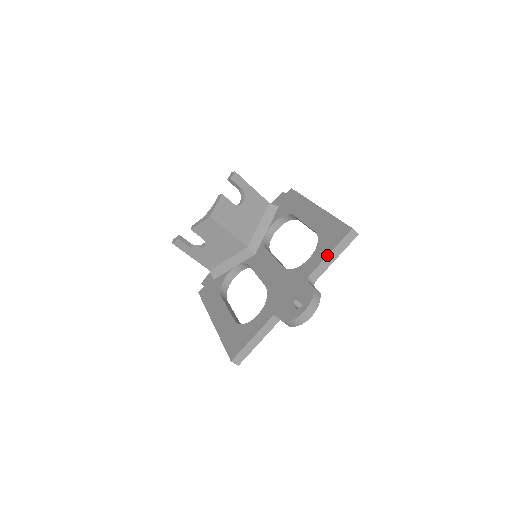
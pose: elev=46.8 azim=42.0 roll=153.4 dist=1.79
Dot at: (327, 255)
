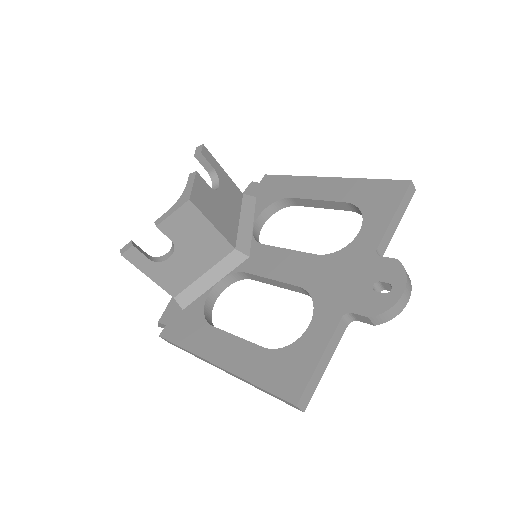
Dot at: (391, 218)
